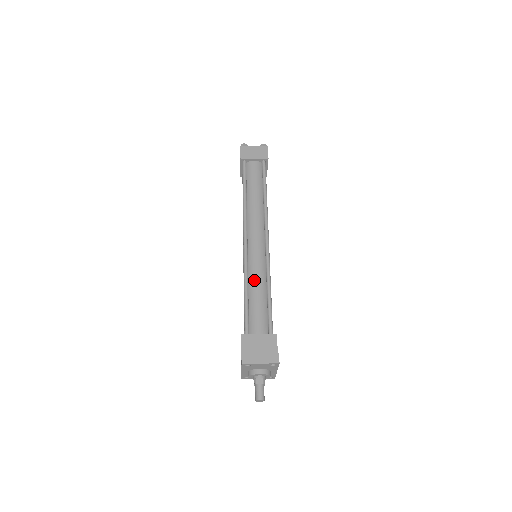
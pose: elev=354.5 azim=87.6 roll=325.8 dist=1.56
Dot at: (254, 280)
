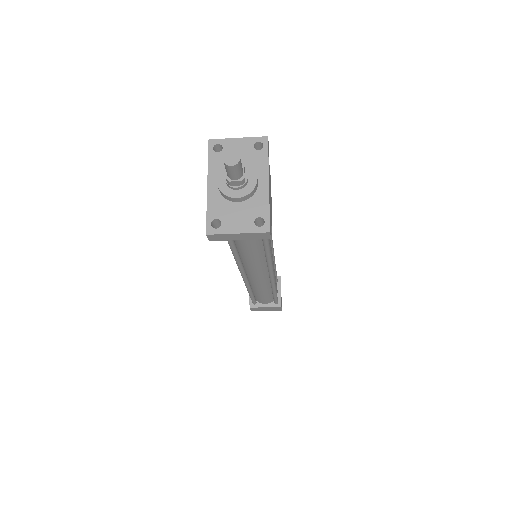
Dot at: occluded
